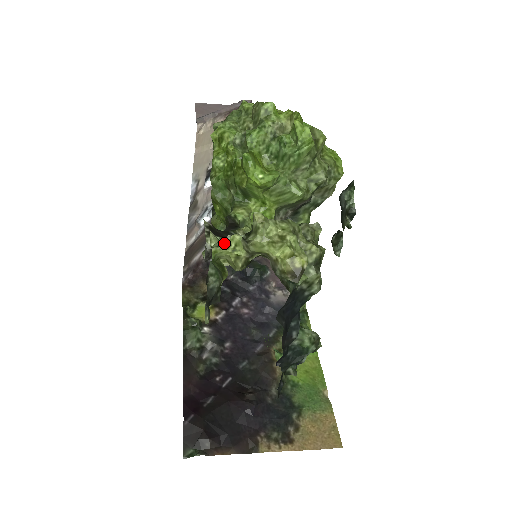
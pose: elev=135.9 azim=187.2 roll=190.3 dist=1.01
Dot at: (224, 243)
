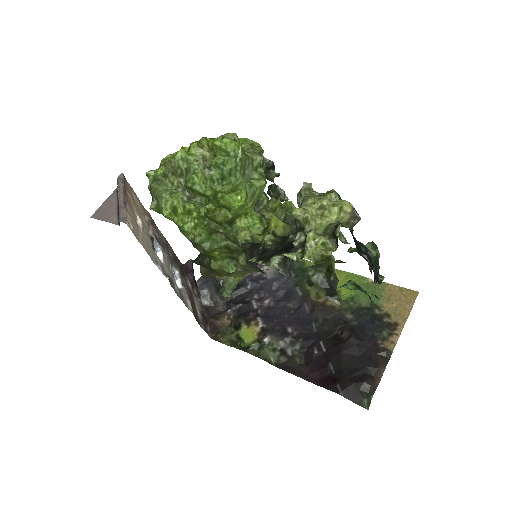
Dot at: (299, 250)
